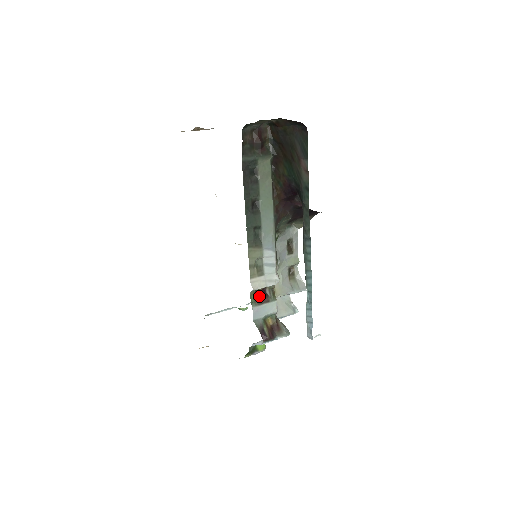
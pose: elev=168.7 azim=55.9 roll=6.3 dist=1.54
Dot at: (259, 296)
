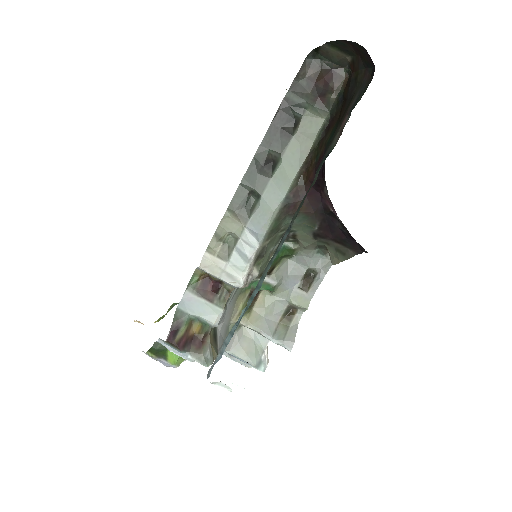
Dot at: (206, 285)
